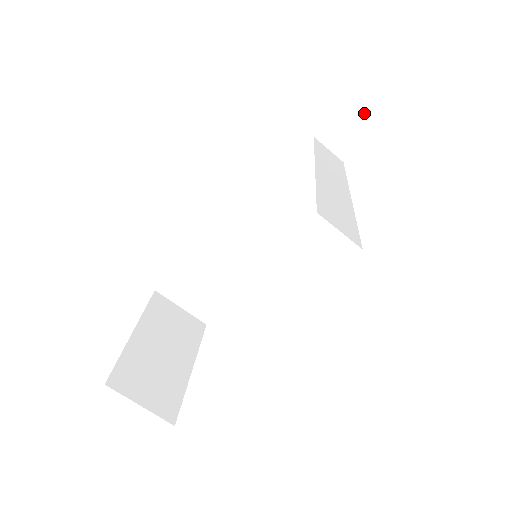
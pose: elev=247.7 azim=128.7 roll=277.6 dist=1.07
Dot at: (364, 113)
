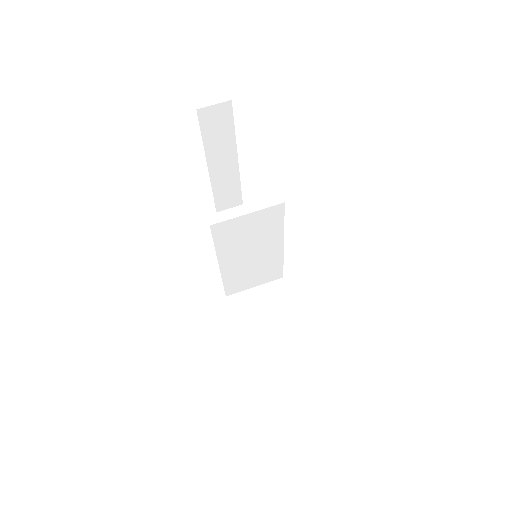
Dot at: occluded
